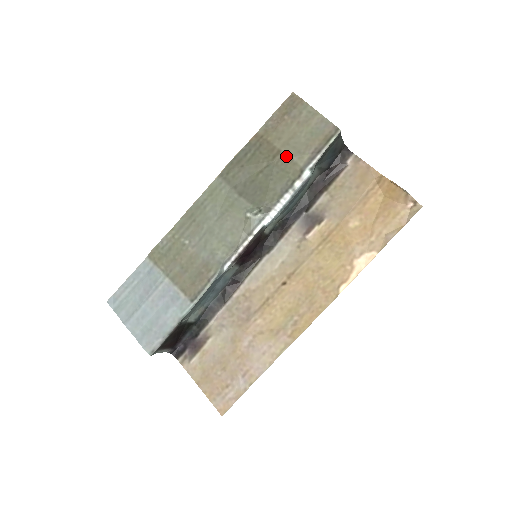
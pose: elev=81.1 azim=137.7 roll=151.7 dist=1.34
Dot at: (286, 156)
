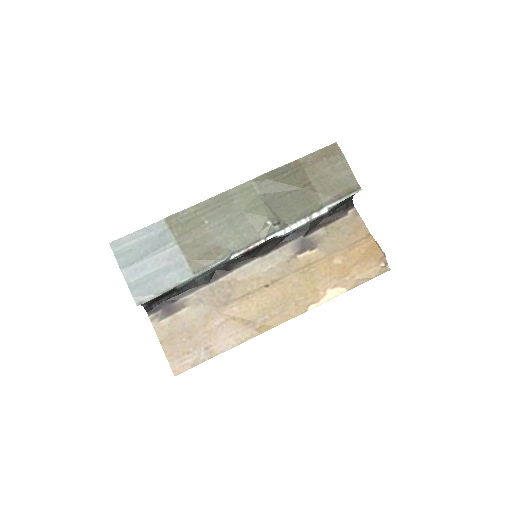
Dot at: (314, 189)
